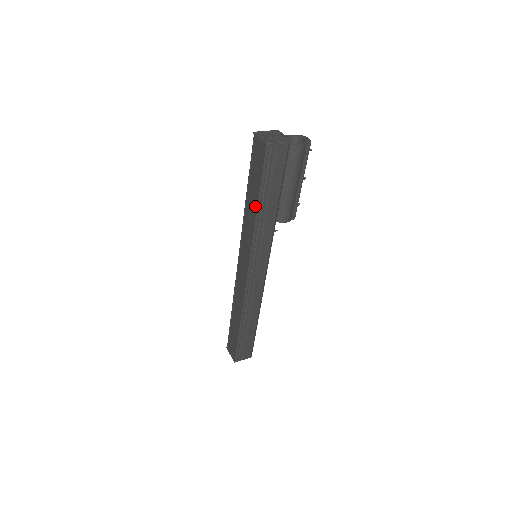
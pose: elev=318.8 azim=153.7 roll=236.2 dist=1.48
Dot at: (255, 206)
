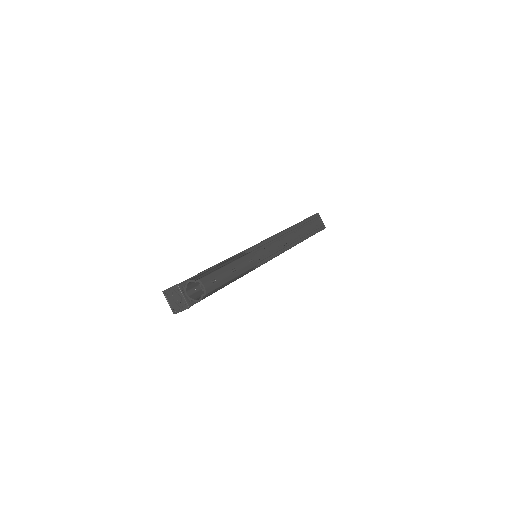
Dot at: occluded
